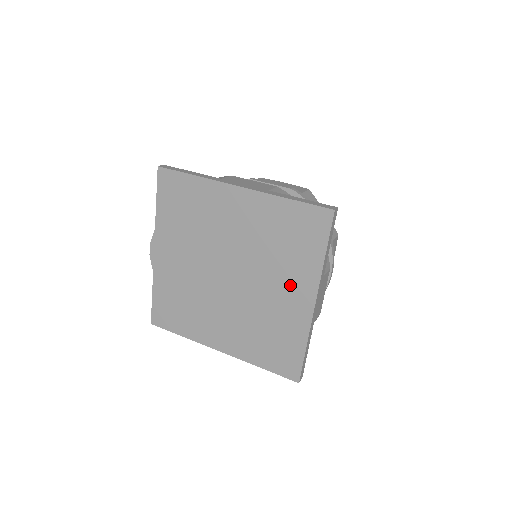
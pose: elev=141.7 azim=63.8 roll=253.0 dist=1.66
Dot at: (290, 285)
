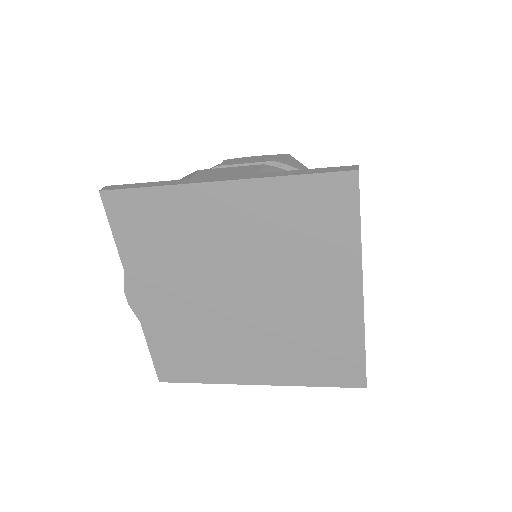
Dot at: (324, 281)
